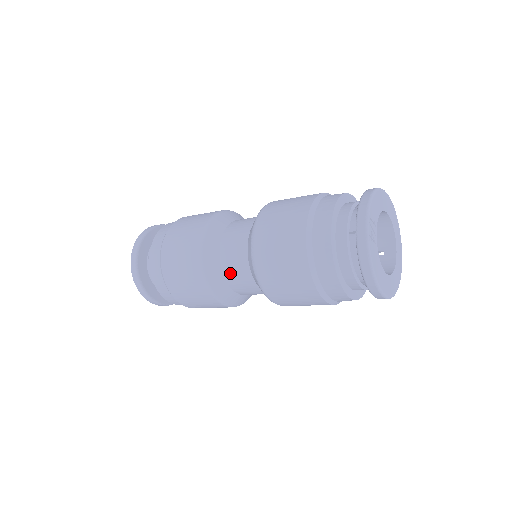
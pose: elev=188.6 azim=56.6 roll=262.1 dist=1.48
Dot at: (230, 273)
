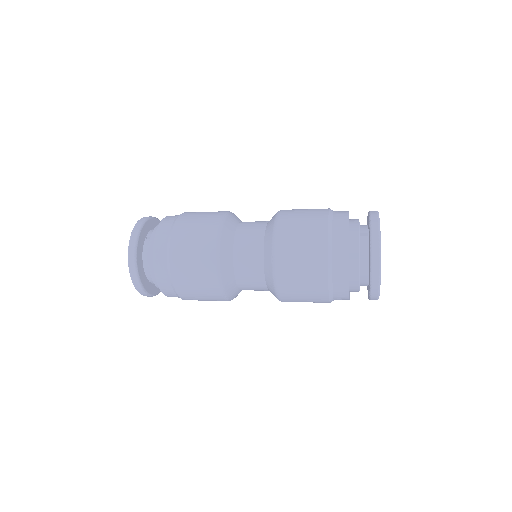
Dot at: (241, 255)
